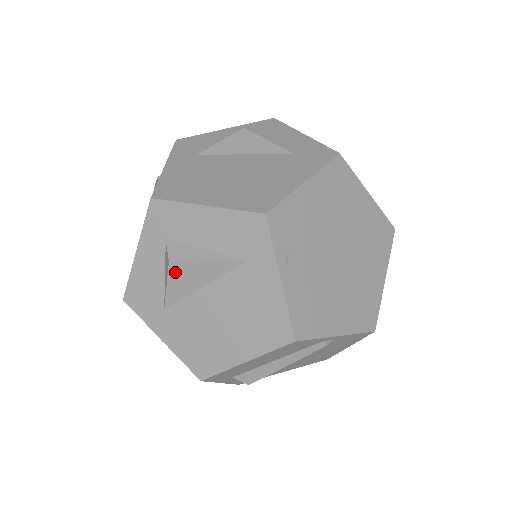
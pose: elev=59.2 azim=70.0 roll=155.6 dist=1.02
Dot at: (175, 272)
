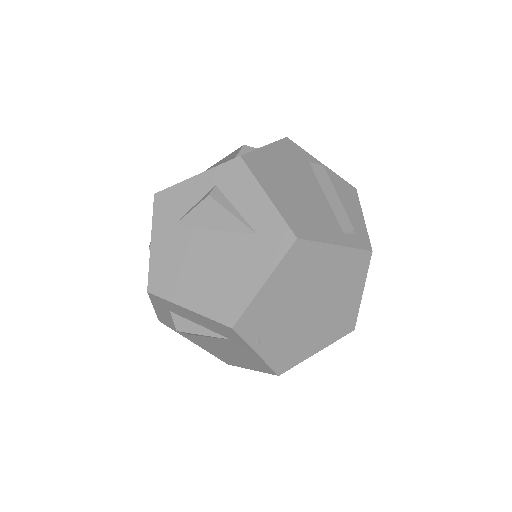
Dot at: occluded
